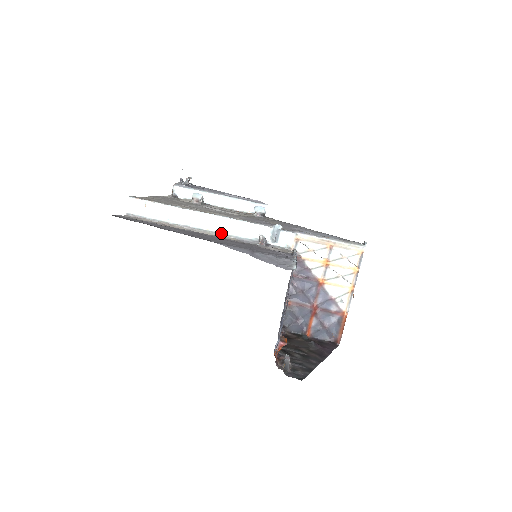
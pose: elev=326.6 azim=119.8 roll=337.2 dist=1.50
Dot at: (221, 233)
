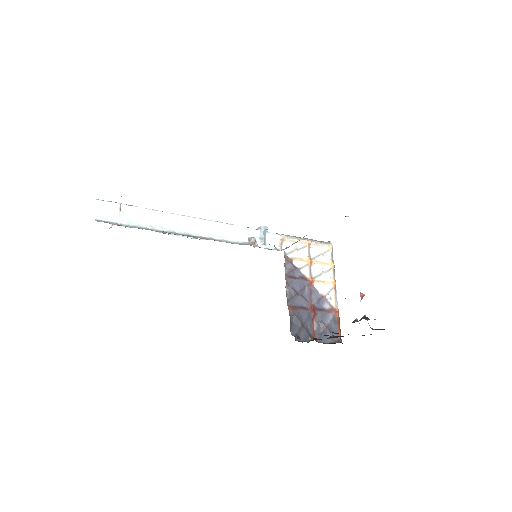
Dot at: (212, 238)
